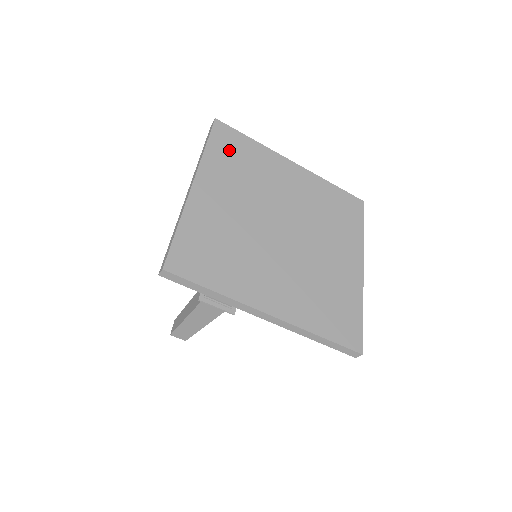
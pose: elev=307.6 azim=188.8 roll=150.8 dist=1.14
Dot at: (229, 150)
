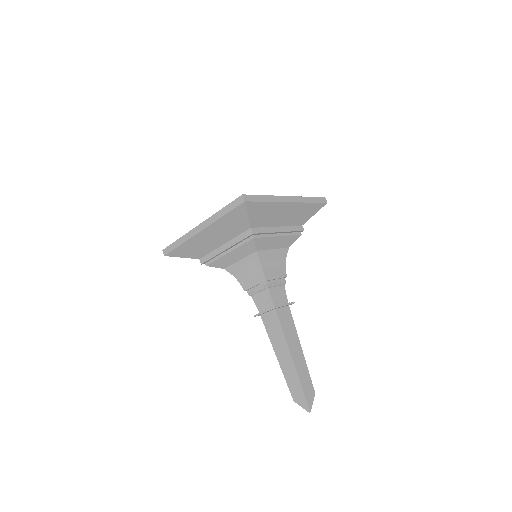
Dot at: occluded
